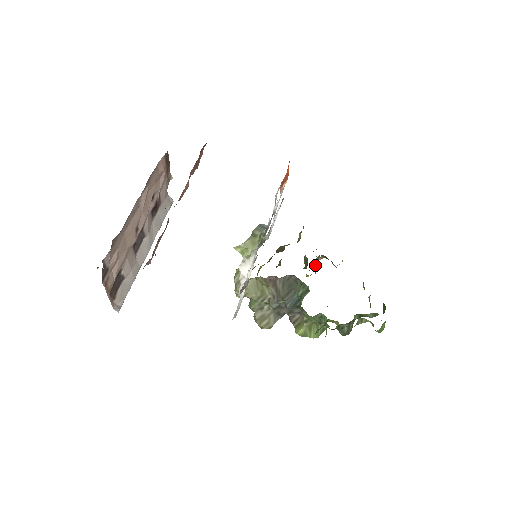
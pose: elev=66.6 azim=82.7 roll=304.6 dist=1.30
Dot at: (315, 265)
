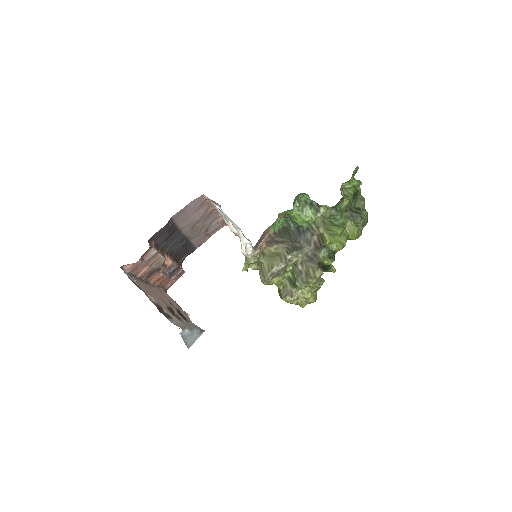
Dot at: occluded
